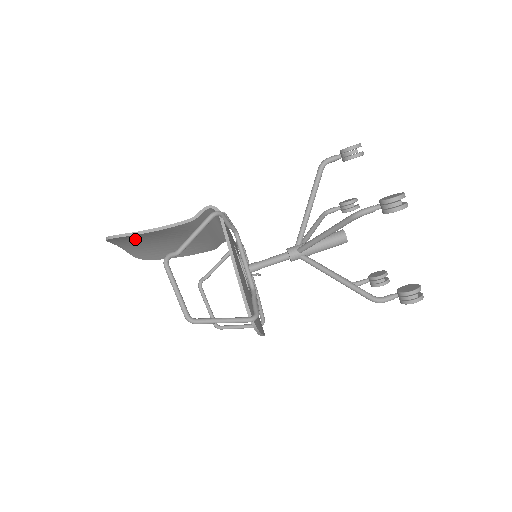
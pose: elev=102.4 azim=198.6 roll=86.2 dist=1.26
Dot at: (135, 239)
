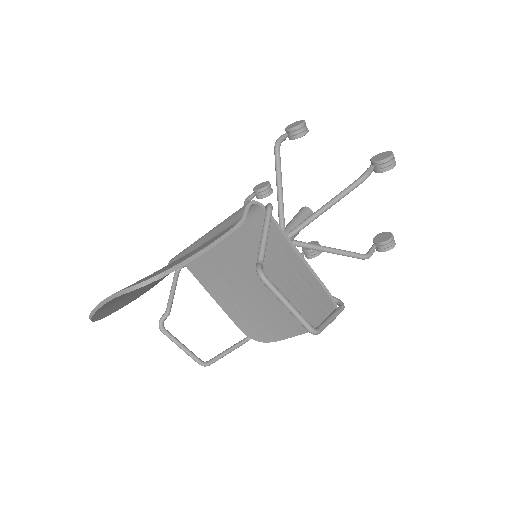
Dot at: occluded
